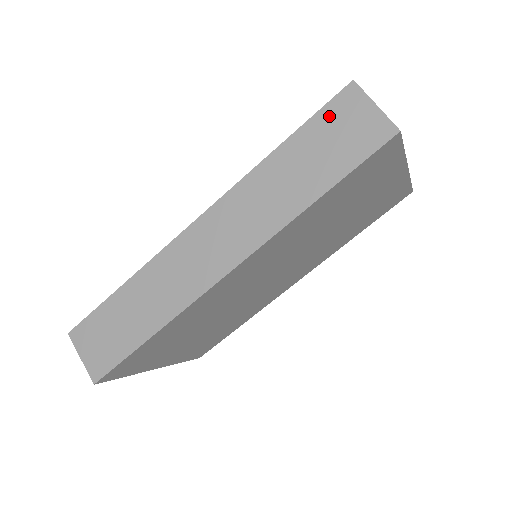
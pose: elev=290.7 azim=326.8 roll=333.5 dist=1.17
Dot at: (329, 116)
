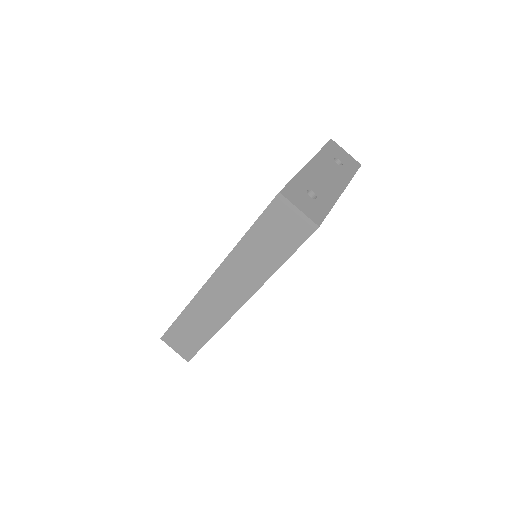
Dot at: (270, 217)
